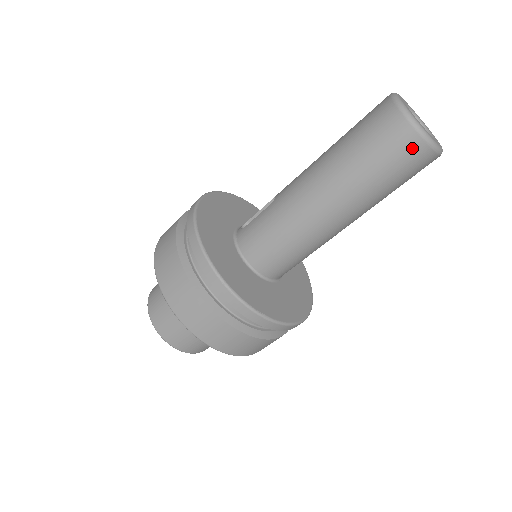
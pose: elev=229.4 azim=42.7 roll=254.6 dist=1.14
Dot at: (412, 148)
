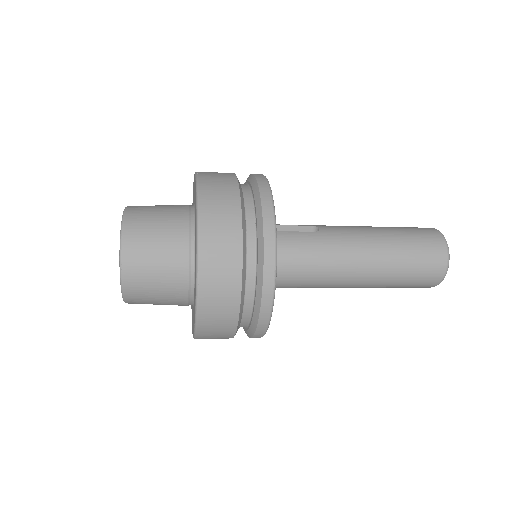
Dot at: (435, 276)
